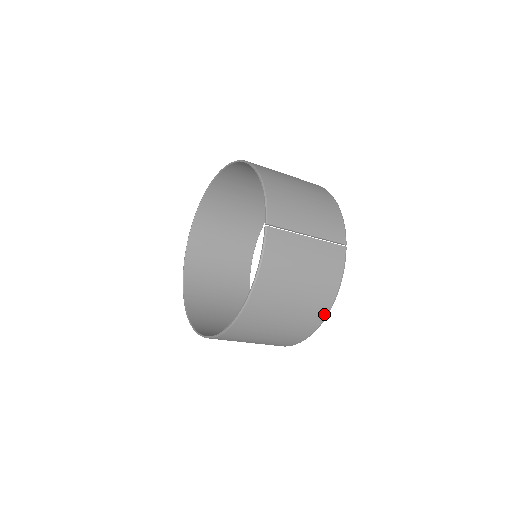
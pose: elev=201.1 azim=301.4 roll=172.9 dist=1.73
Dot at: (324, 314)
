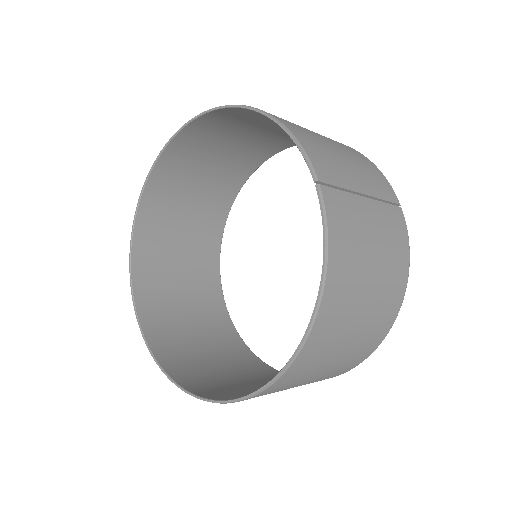
Dot at: (395, 313)
